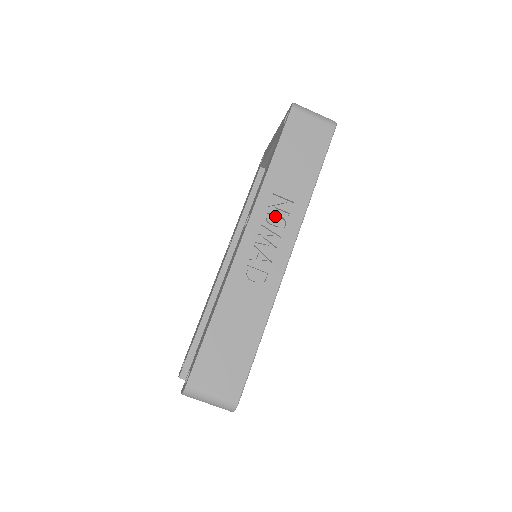
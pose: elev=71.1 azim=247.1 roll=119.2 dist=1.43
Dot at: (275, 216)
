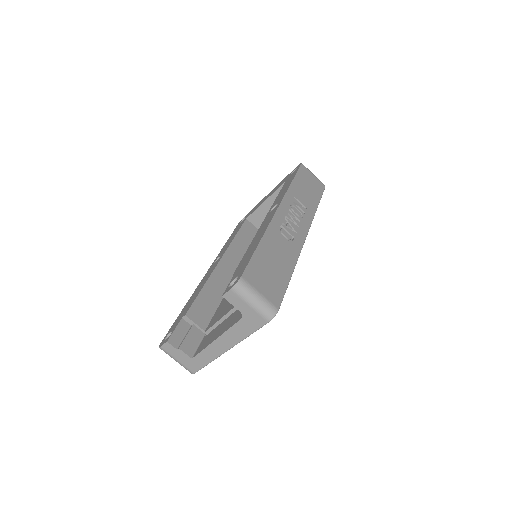
Dot at: (295, 210)
